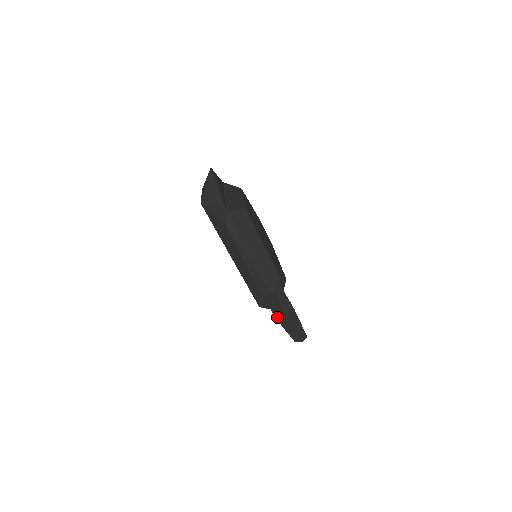
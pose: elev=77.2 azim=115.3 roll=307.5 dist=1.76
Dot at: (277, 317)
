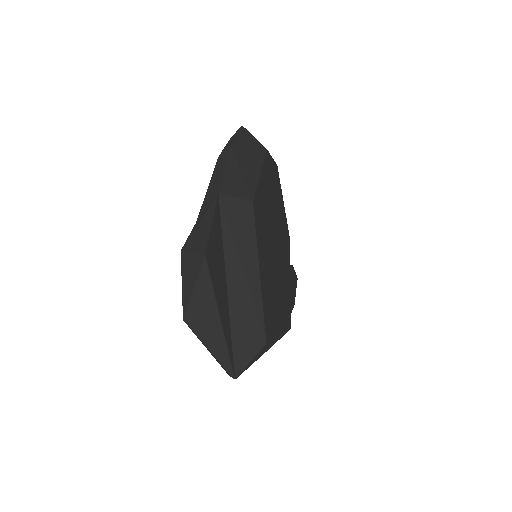
Dot at: occluded
